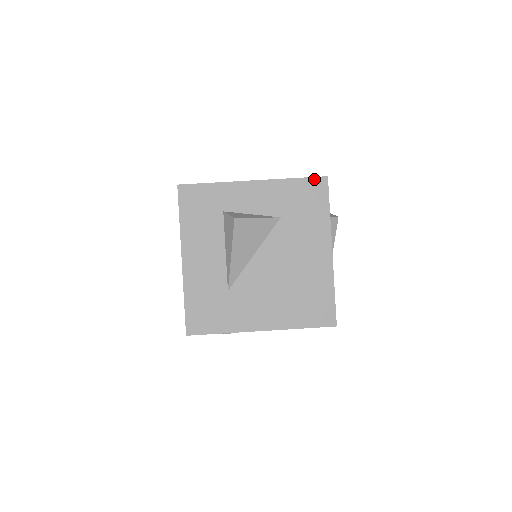
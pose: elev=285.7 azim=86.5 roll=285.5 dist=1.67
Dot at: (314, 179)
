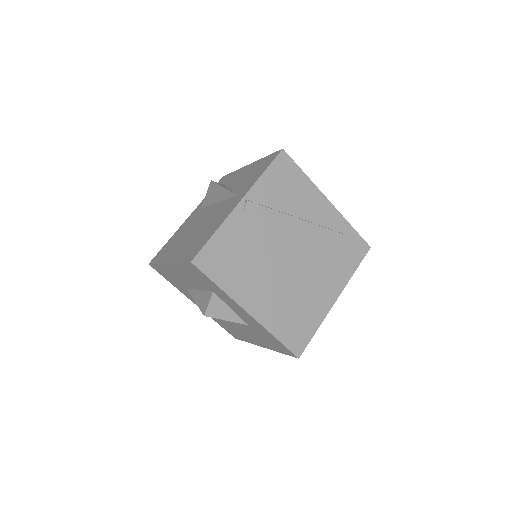
Dot at: (289, 350)
